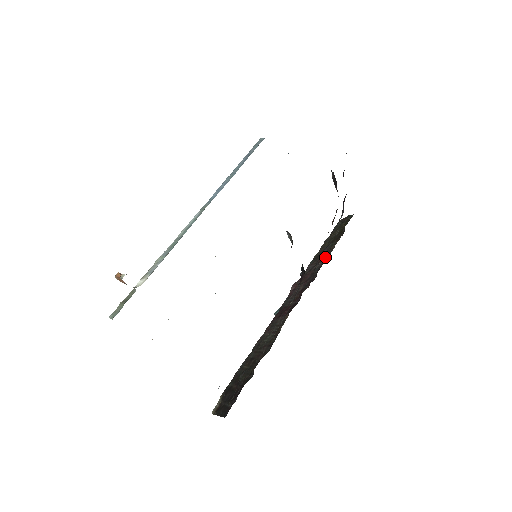
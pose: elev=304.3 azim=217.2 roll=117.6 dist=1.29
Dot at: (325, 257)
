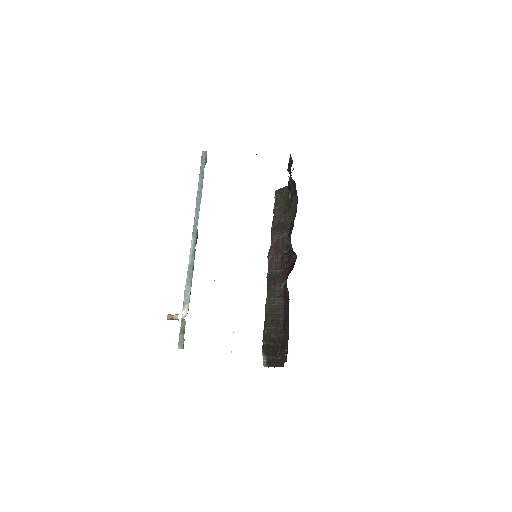
Dot at: (287, 228)
